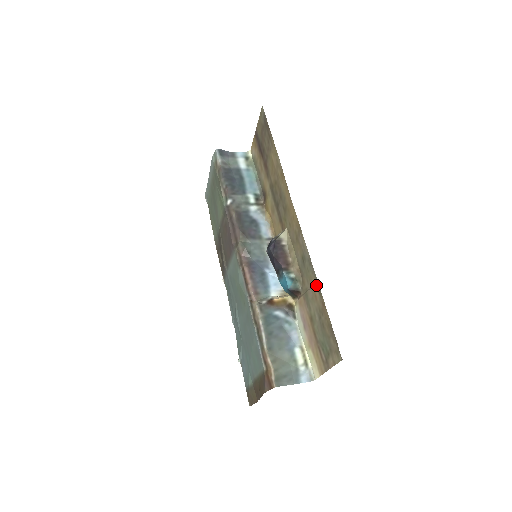
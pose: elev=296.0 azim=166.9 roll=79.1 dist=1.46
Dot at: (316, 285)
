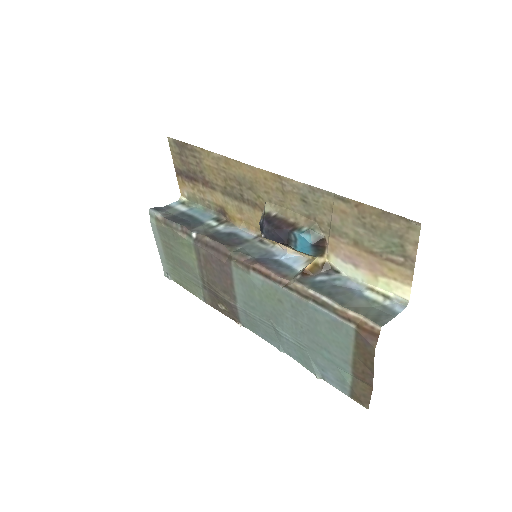
Dot at: (335, 200)
